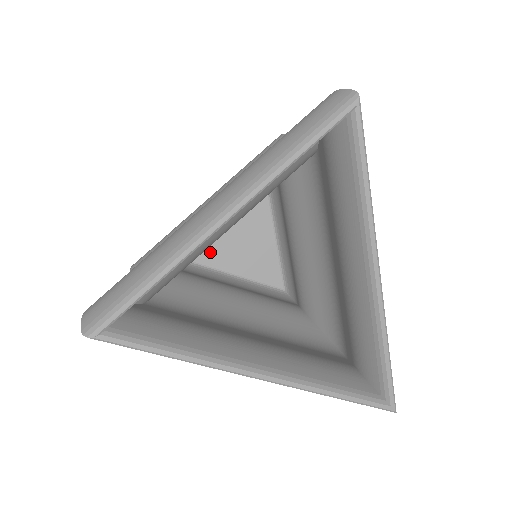
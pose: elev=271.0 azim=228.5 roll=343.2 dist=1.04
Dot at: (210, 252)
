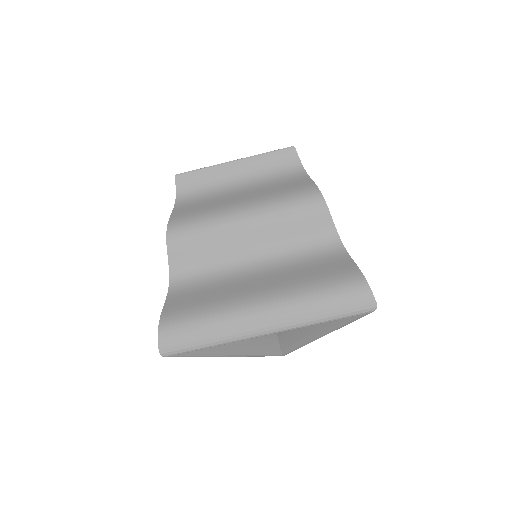
Dot at: occluded
